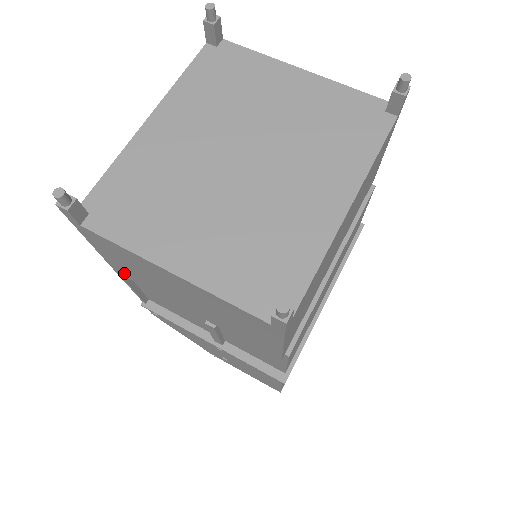
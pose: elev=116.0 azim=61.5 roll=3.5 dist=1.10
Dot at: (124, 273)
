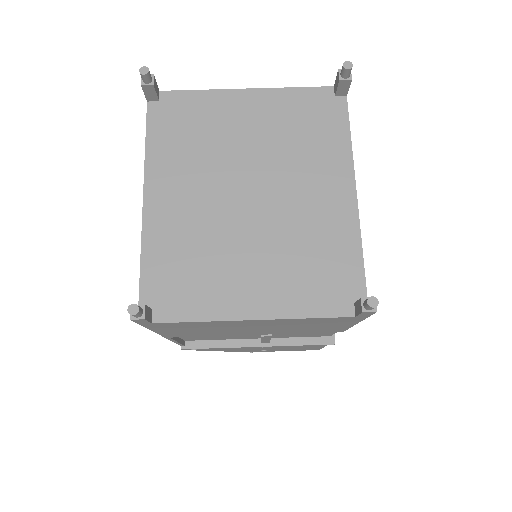
Dot at: (178, 336)
